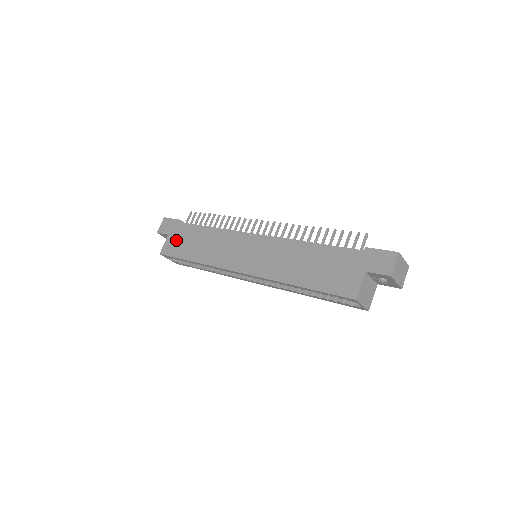
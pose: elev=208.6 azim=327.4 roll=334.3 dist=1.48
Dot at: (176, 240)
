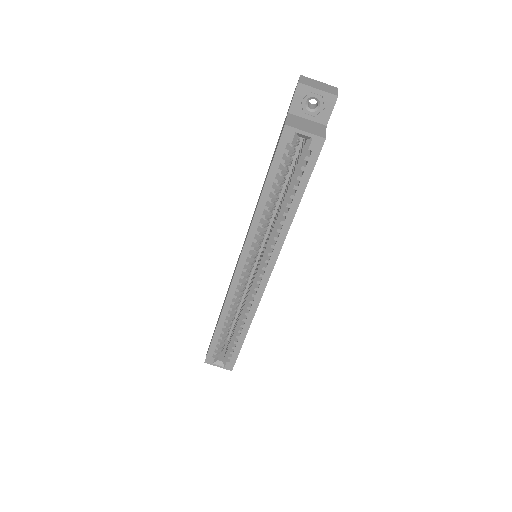
Dot at: occluded
